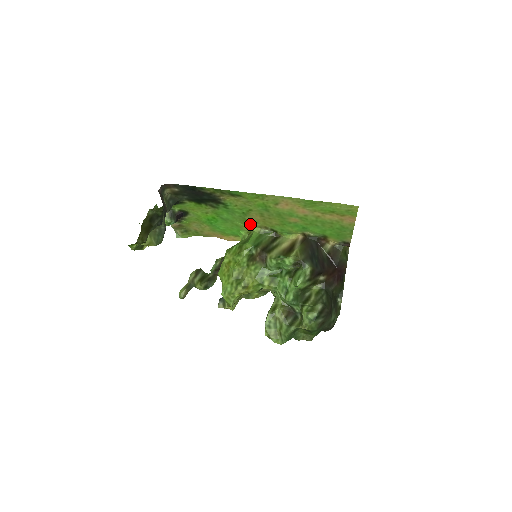
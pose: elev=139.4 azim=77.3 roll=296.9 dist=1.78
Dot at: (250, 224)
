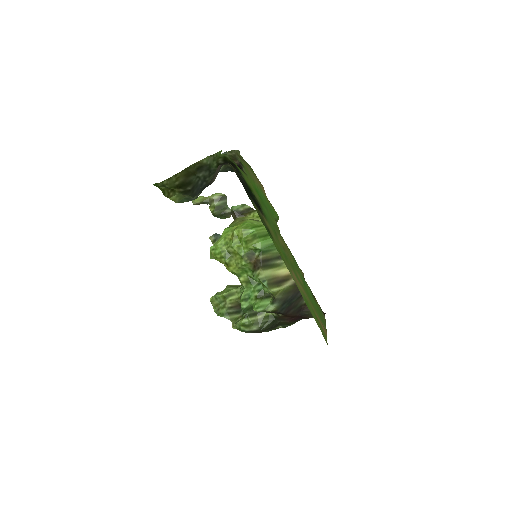
Dot at: (278, 231)
